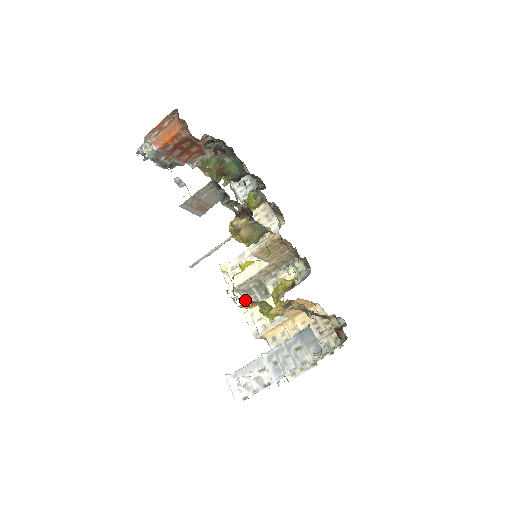
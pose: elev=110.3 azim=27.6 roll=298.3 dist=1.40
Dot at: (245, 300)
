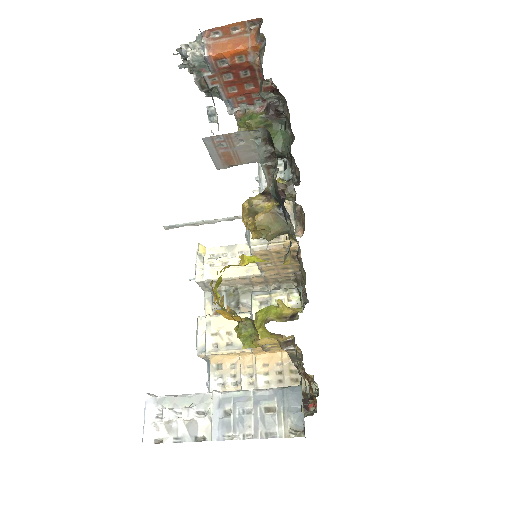
Dot at: (206, 301)
